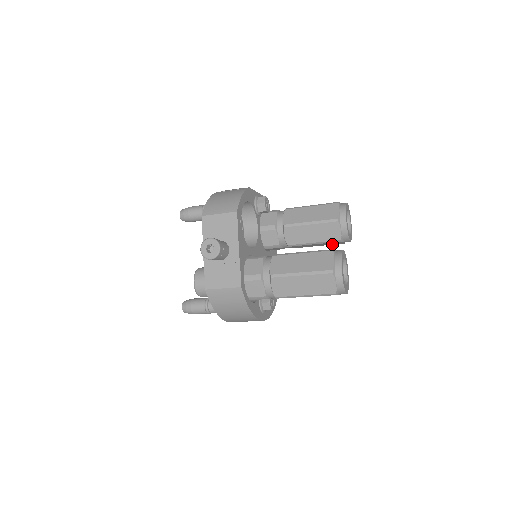
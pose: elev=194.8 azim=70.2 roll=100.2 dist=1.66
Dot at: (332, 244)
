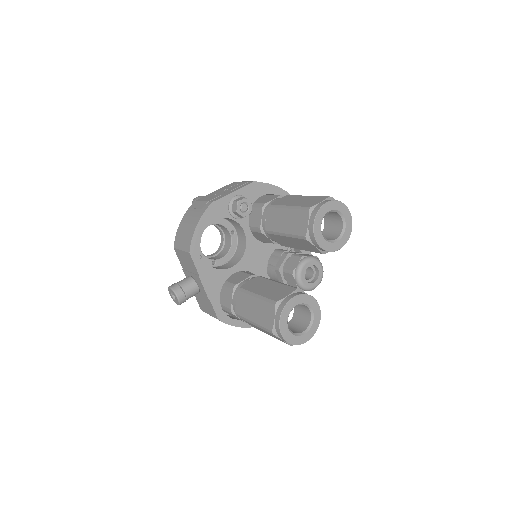
Dot at: occluded
